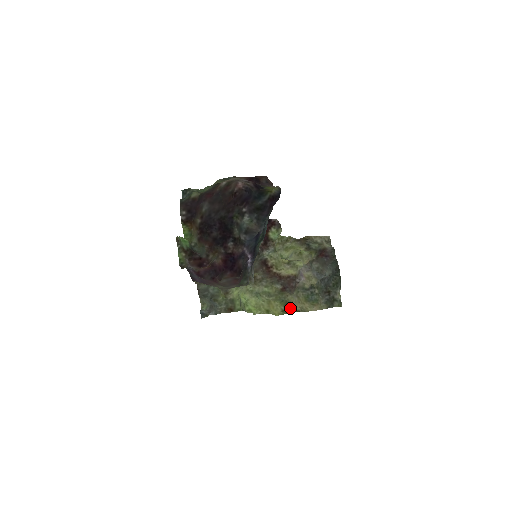
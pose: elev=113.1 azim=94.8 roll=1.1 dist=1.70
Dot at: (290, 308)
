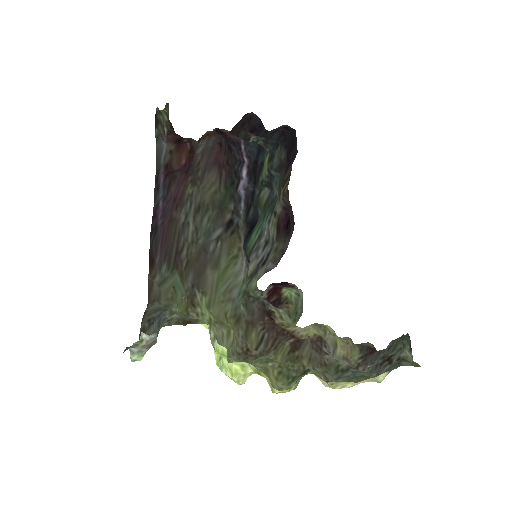
Dot at: (306, 370)
